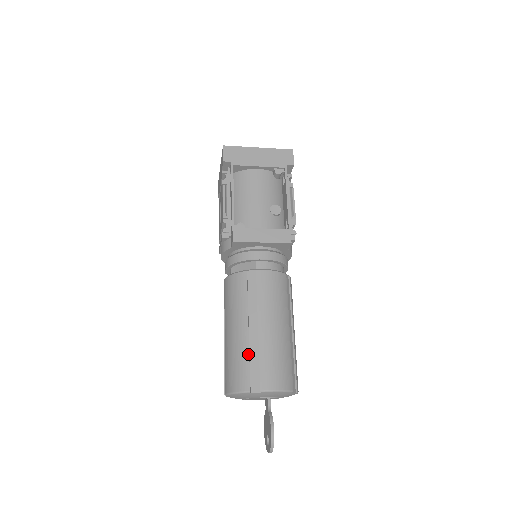
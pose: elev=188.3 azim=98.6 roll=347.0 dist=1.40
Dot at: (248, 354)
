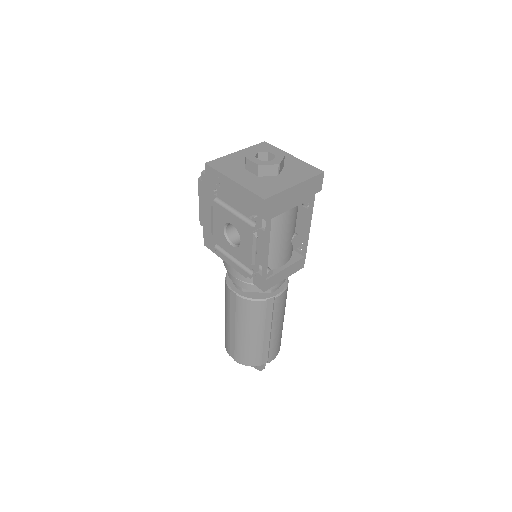
Dot at: (262, 349)
